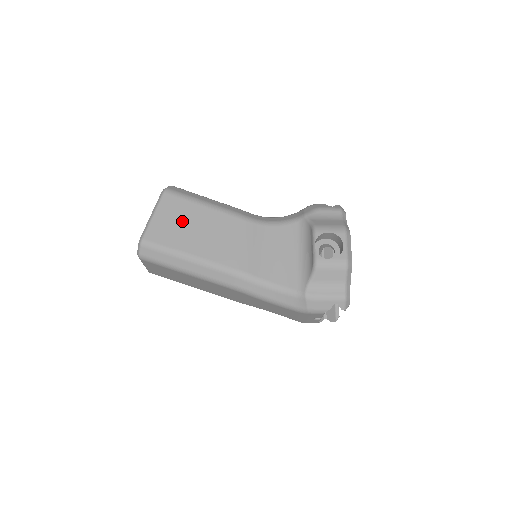
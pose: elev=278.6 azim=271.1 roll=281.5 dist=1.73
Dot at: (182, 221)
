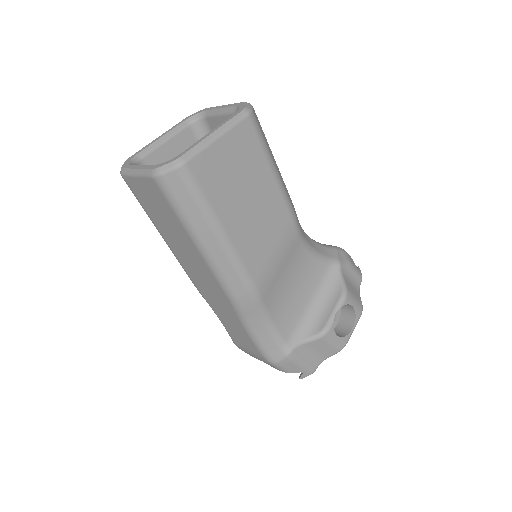
Dot at: (243, 176)
